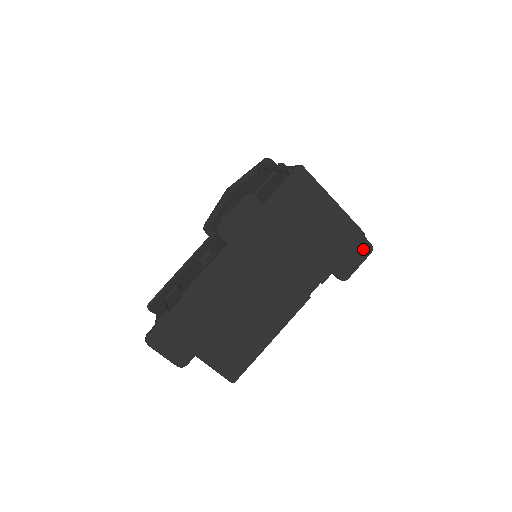
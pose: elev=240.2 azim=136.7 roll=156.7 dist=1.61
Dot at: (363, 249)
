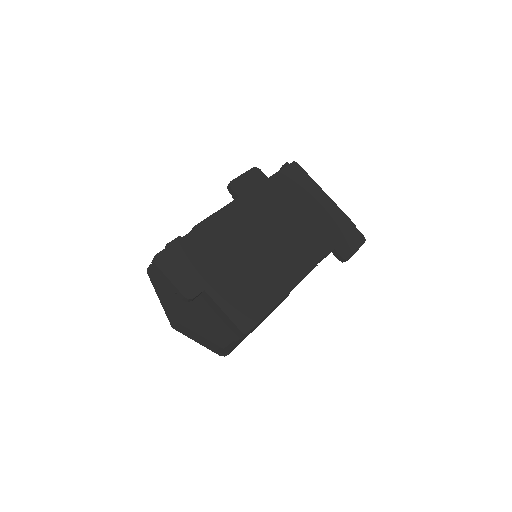
Dot at: (357, 237)
